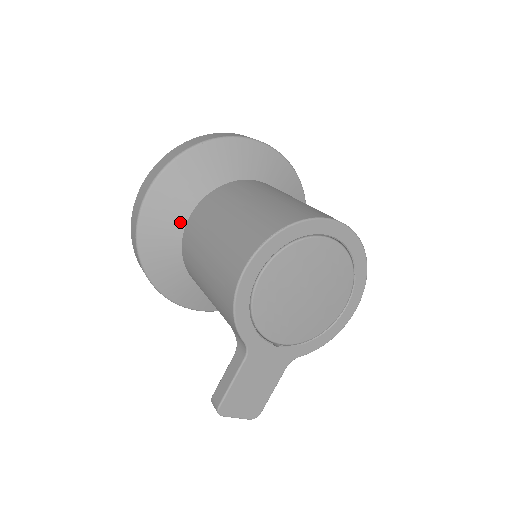
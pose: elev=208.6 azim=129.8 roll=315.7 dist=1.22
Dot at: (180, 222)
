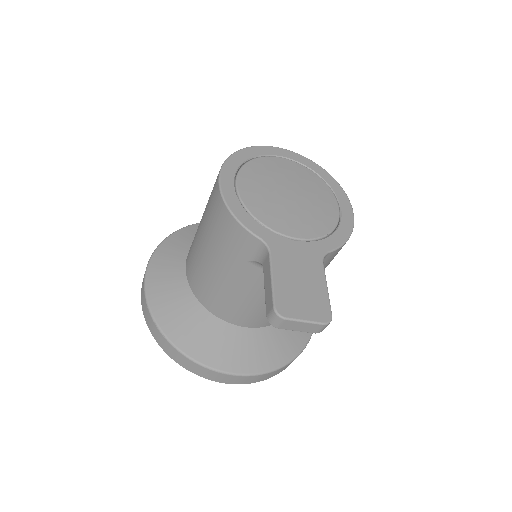
Dot at: (183, 282)
